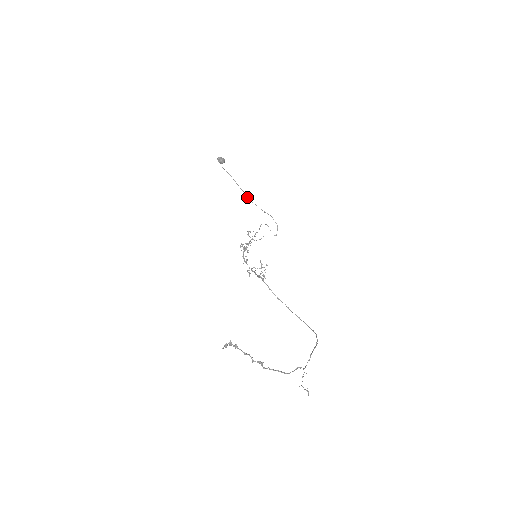
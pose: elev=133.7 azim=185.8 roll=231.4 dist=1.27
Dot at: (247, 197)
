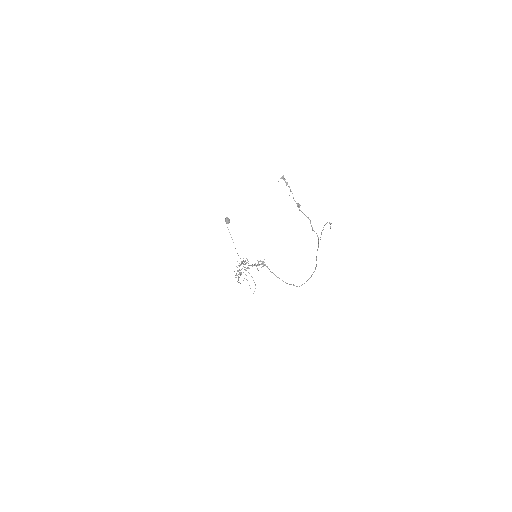
Dot at: (238, 255)
